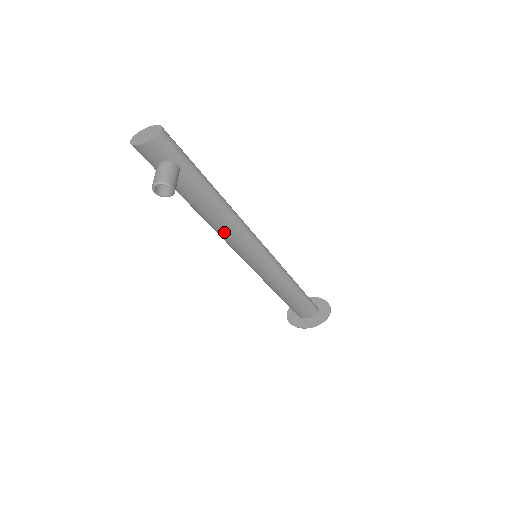
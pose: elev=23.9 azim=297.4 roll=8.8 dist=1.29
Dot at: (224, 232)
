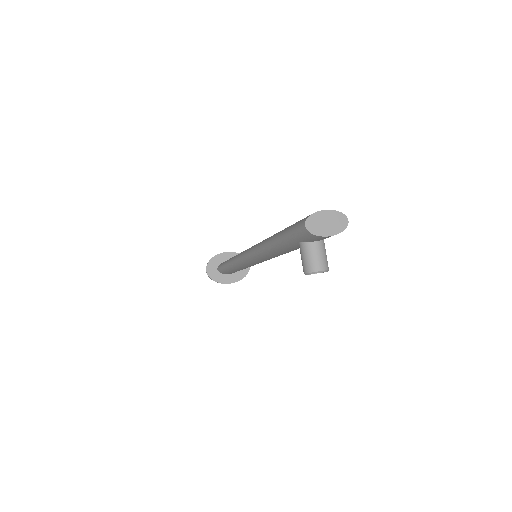
Dot at: (271, 257)
